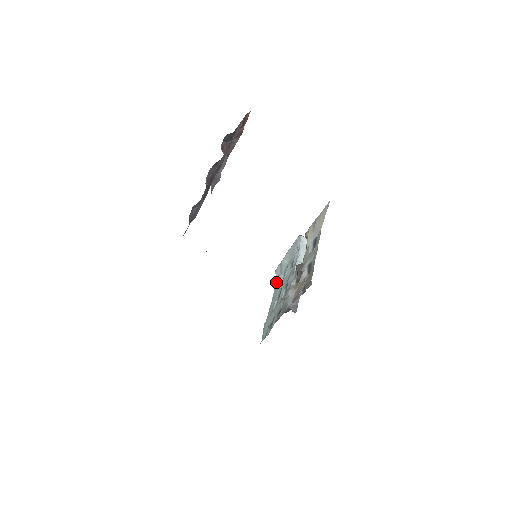
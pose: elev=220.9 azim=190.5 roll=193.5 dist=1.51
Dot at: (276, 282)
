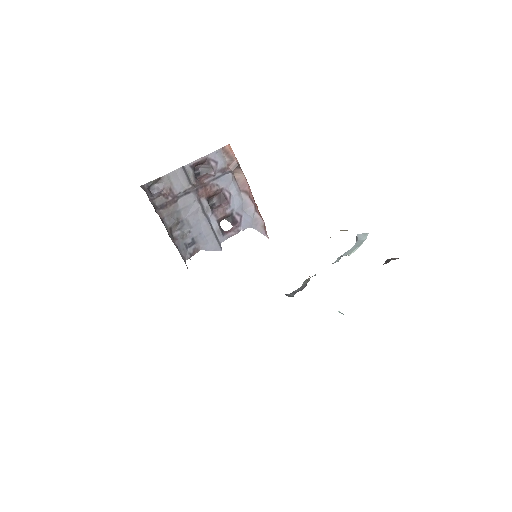
Dot at: occluded
